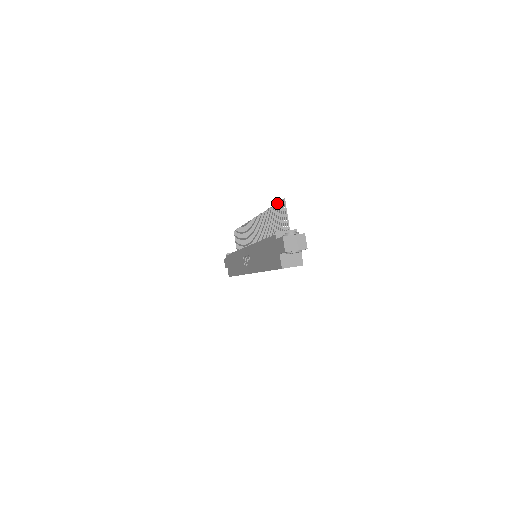
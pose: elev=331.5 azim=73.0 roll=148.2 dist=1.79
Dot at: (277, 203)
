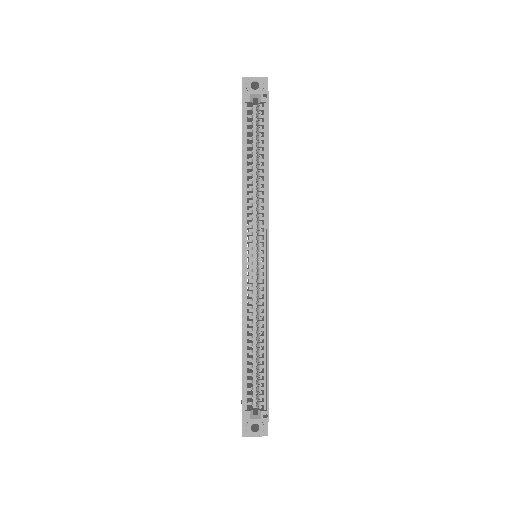
Dot at: occluded
